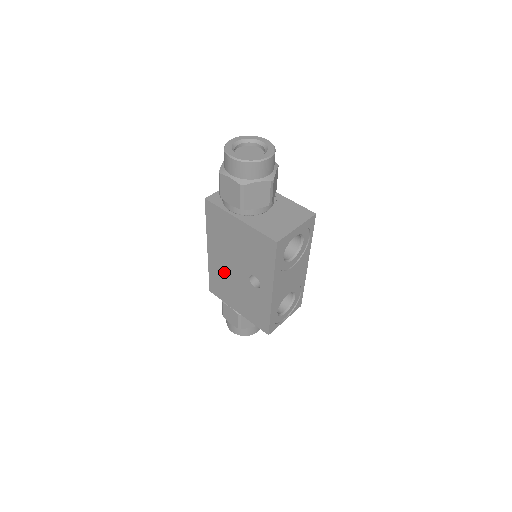
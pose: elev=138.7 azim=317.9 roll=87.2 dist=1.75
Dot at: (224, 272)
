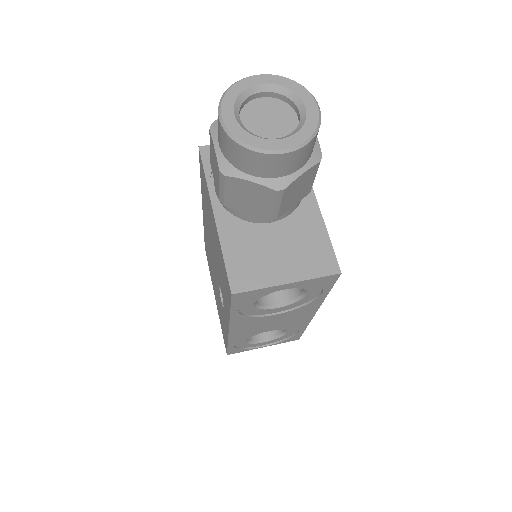
Dot at: (209, 249)
